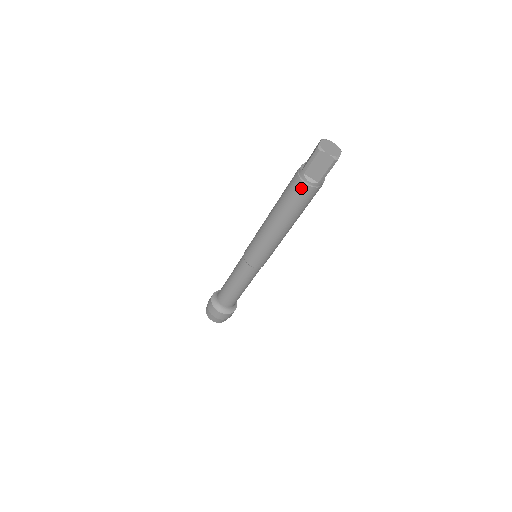
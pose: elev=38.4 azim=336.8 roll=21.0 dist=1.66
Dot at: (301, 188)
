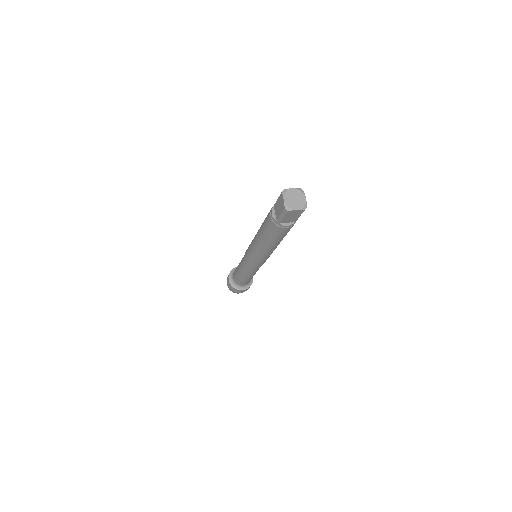
Dot at: (282, 231)
